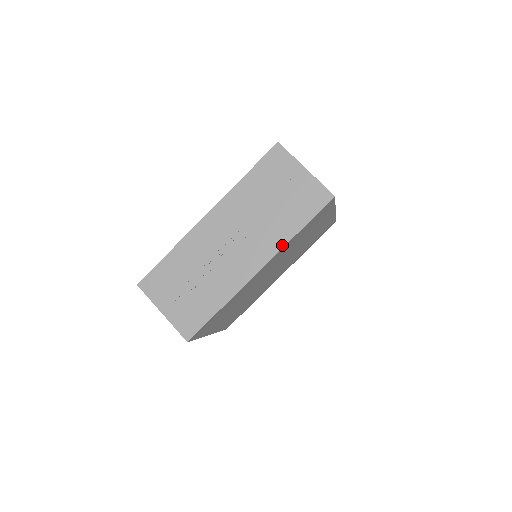
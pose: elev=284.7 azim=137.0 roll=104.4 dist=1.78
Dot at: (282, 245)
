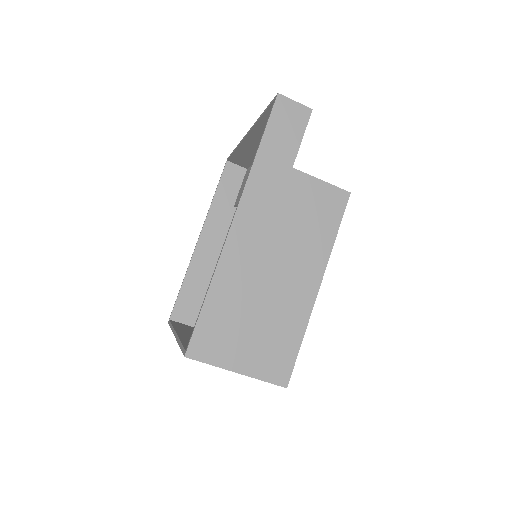
Dot at: occluded
